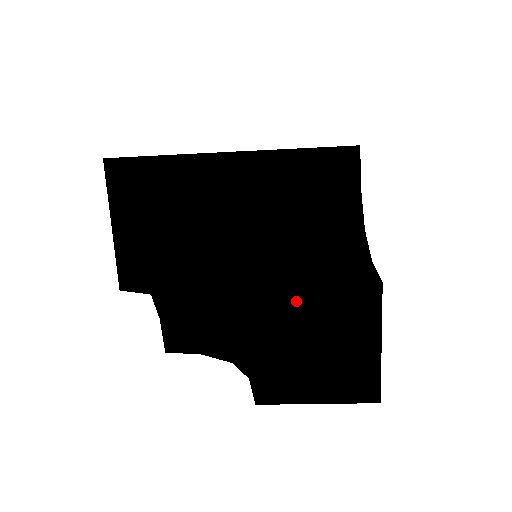
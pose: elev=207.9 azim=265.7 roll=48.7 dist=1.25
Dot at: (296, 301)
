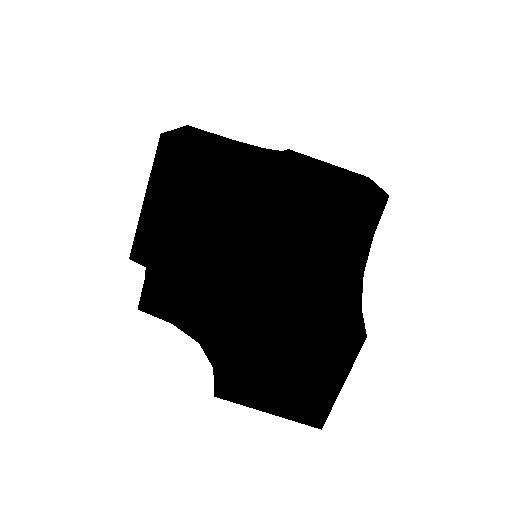
Dot at: (287, 325)
